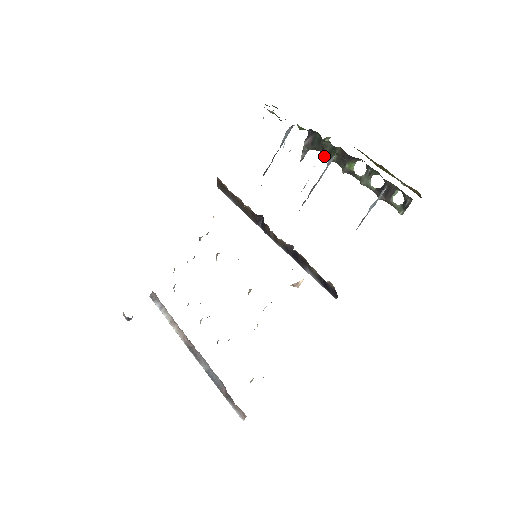
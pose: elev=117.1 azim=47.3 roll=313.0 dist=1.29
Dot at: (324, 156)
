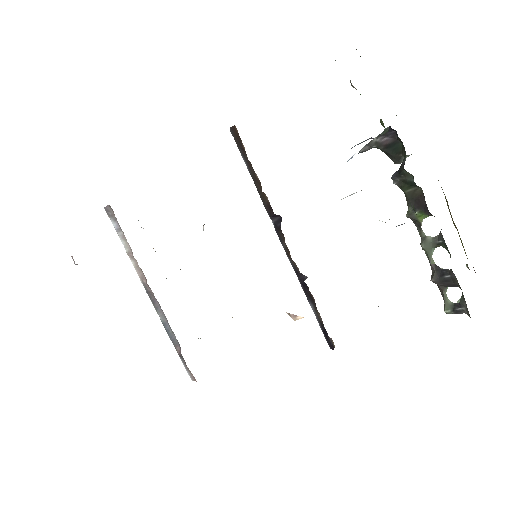
Dot at: (394, 179)
